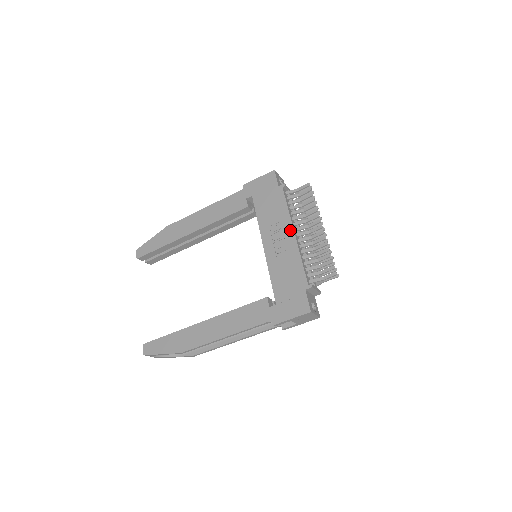
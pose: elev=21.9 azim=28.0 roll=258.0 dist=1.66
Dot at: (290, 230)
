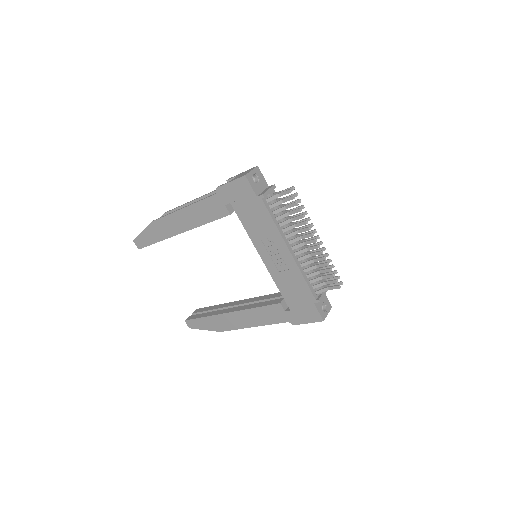
Dot at: (284, 247)
